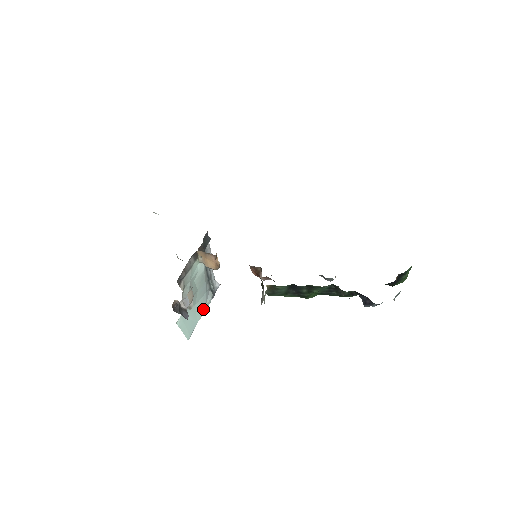
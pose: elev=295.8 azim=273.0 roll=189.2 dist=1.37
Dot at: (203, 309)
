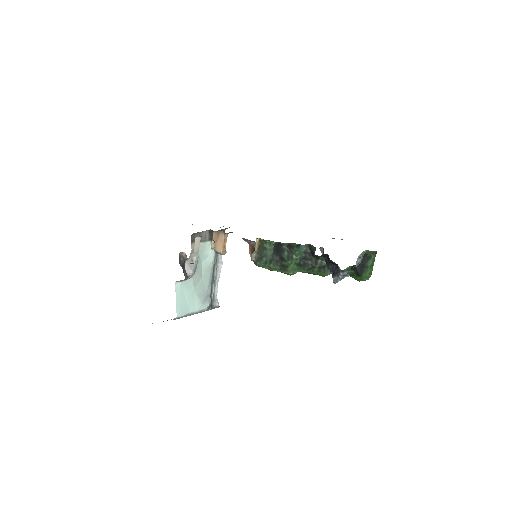
Dot at: (199, 305)
